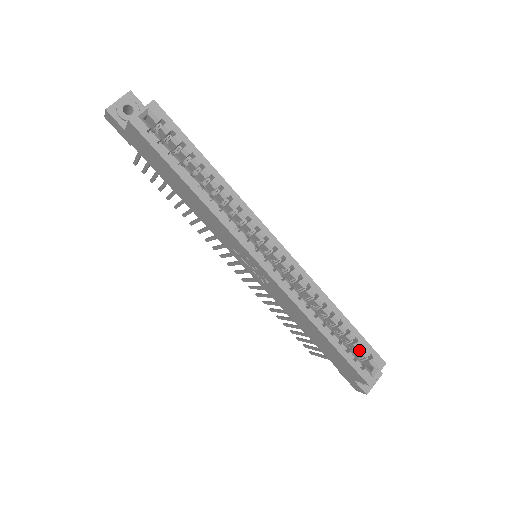
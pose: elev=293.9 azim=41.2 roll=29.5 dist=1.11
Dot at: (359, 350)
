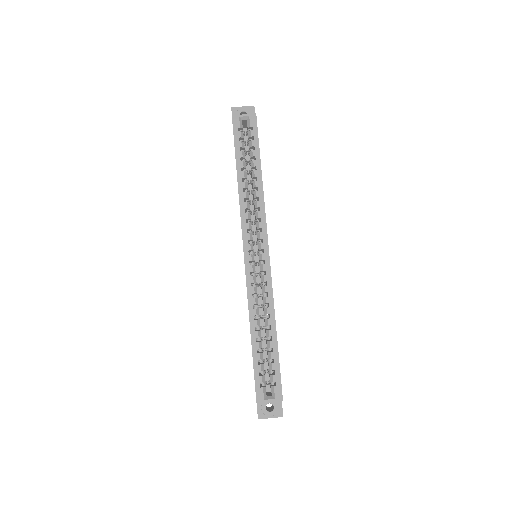
Dot at: (271, 373)
